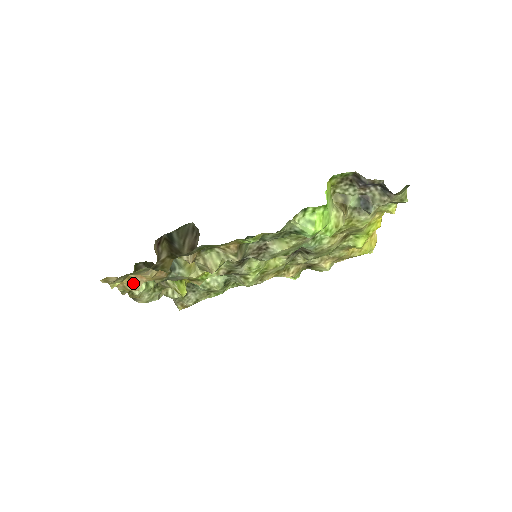
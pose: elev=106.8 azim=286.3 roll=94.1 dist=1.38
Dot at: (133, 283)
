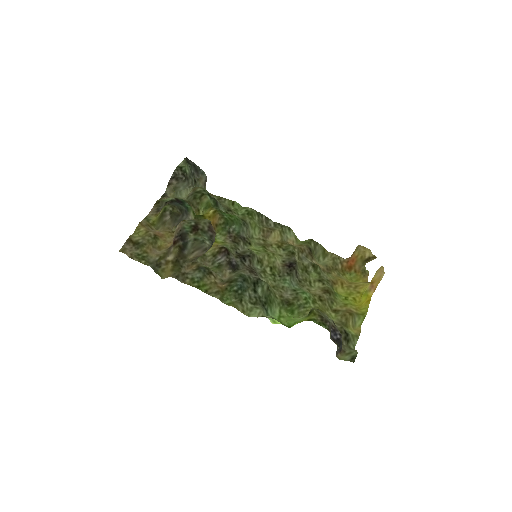
Dot at: (152, 230)
